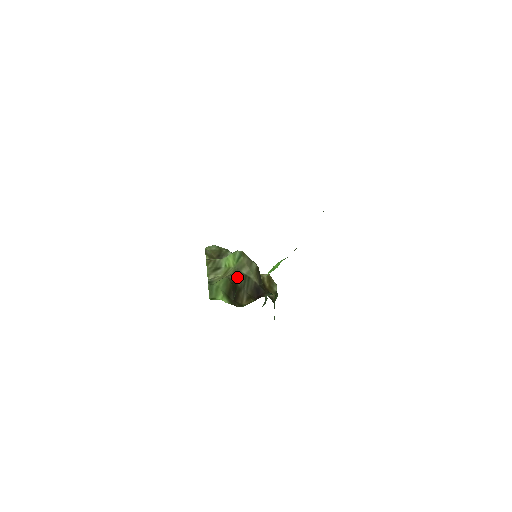
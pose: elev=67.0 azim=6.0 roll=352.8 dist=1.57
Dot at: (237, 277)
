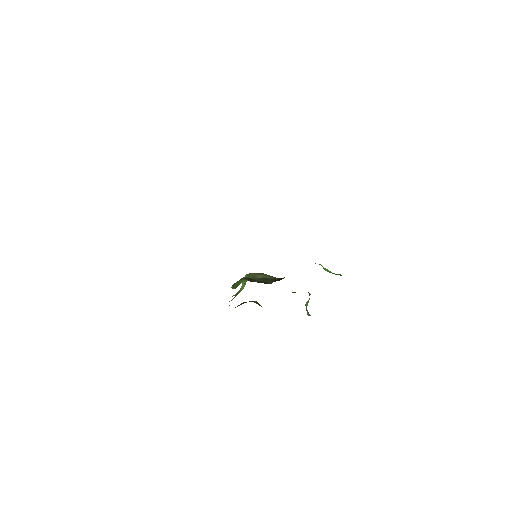
Dot at: occluded
